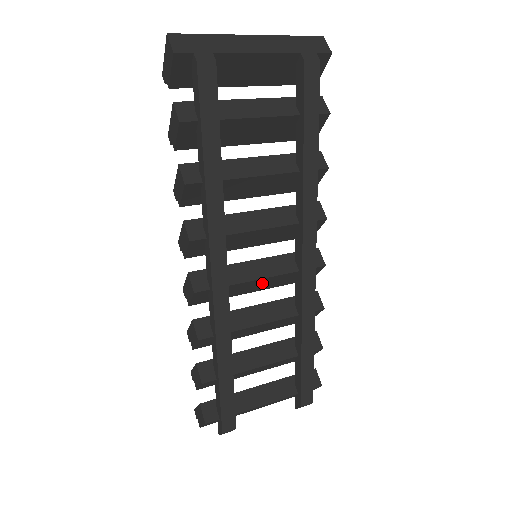
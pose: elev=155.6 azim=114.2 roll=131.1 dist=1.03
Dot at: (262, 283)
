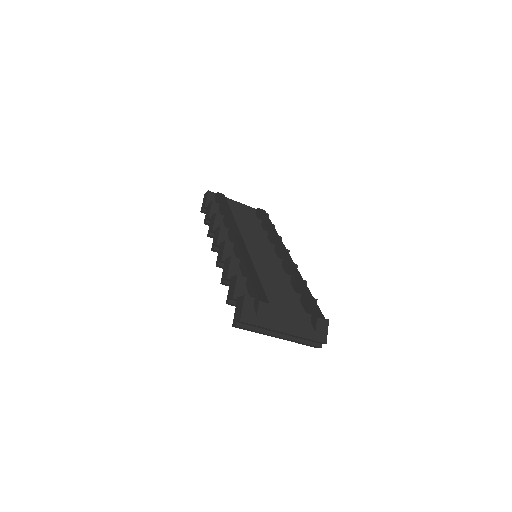
Dot at: (263, 261)
